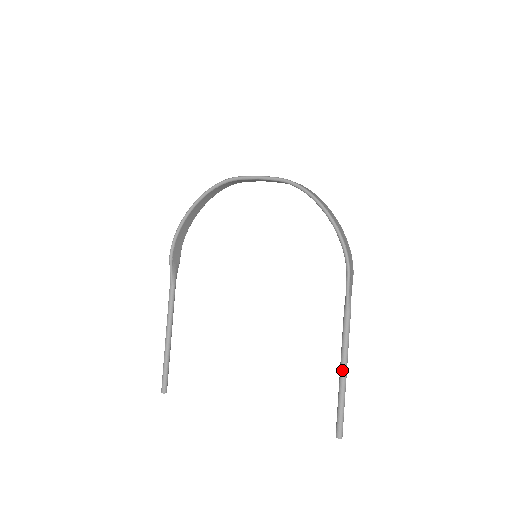
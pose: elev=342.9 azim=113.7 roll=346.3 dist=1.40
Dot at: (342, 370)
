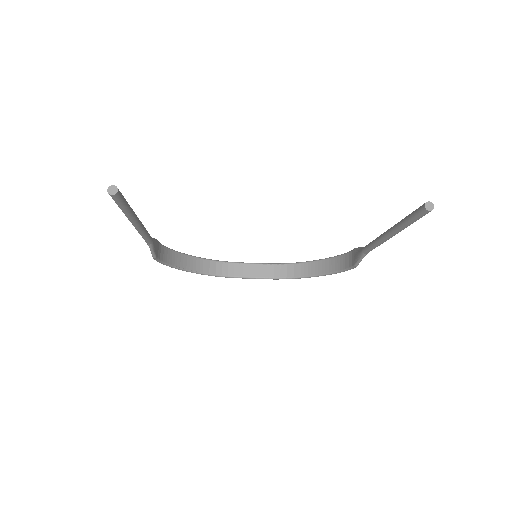
Dot at: (388, 230)
